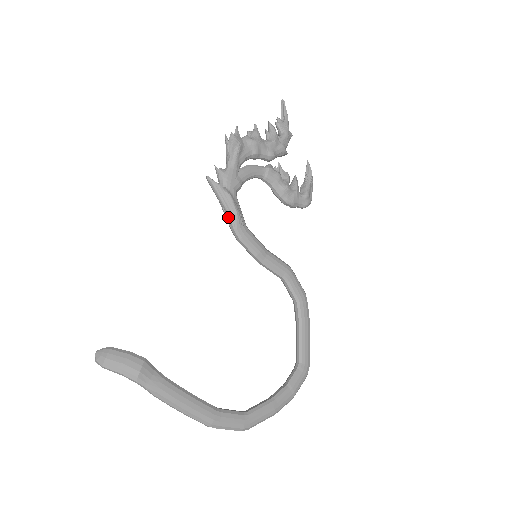
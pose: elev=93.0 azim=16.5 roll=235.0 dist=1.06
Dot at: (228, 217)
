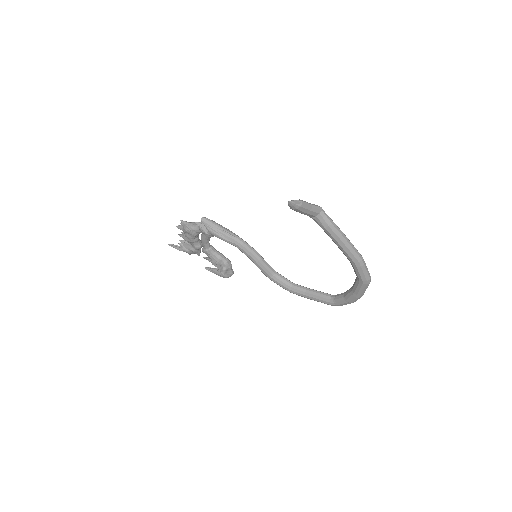
Dot at: (229, 233)
